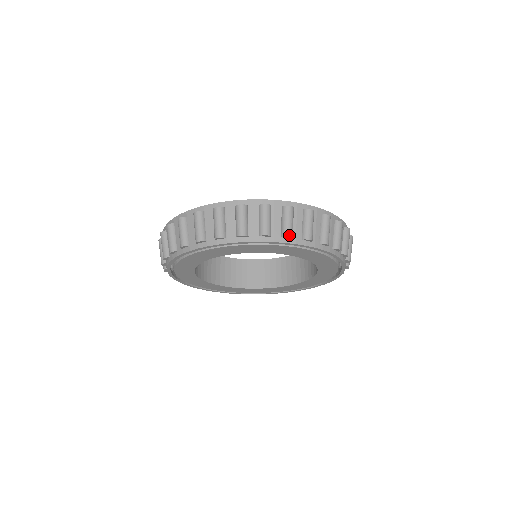
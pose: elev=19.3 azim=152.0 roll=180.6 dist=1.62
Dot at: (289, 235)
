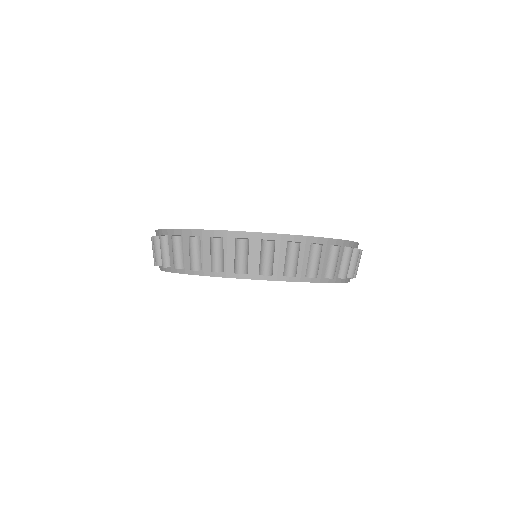
Dot at: (240, 272)
